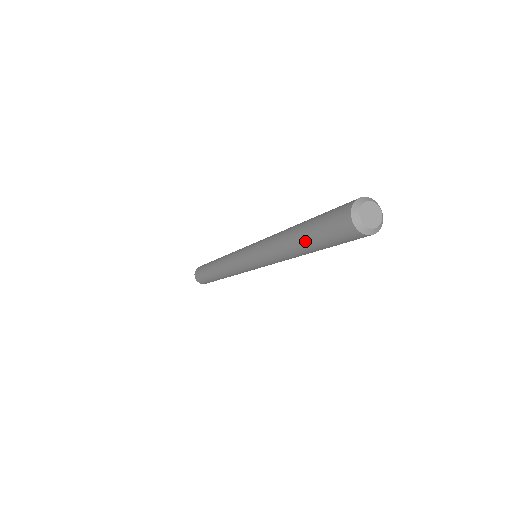
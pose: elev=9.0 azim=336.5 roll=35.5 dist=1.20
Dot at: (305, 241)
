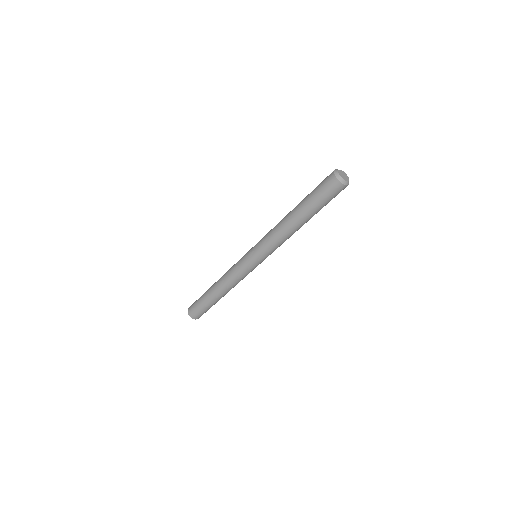
Dot at: (306, 211)
